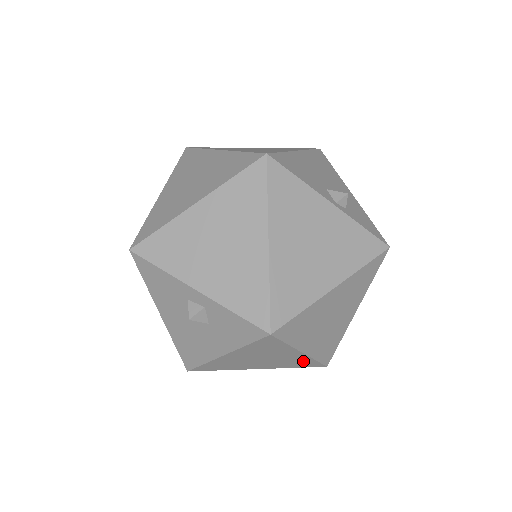
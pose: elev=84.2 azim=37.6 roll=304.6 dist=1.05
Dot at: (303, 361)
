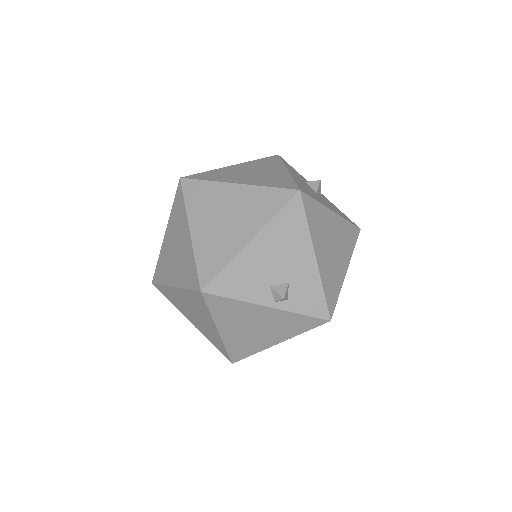
Dot at: occluded
